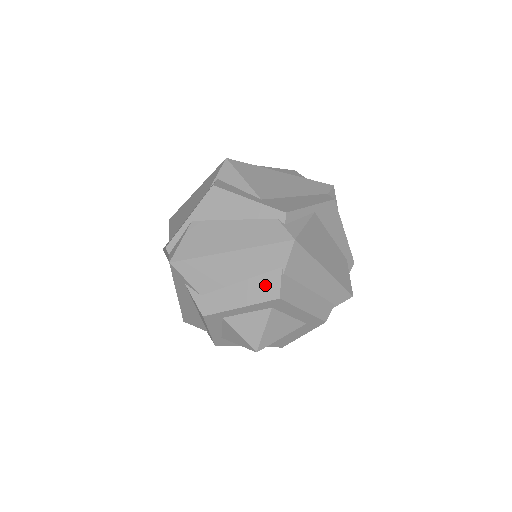
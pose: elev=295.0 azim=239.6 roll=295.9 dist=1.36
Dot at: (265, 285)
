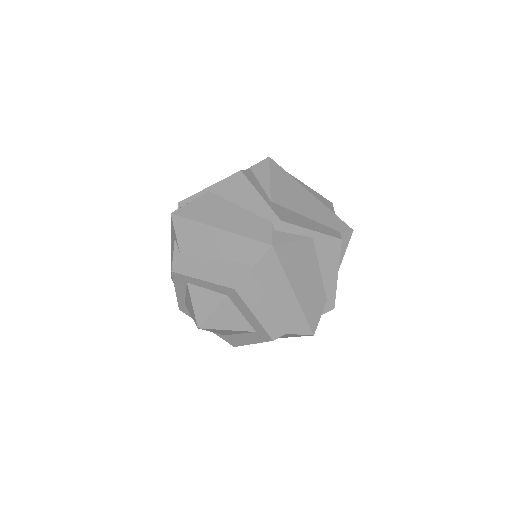
Dot at: (230, 272)
